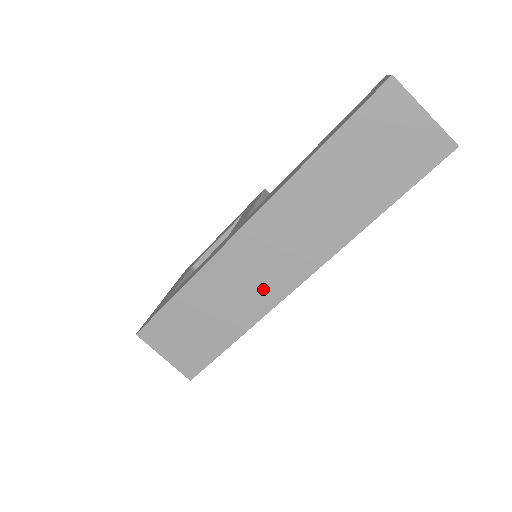
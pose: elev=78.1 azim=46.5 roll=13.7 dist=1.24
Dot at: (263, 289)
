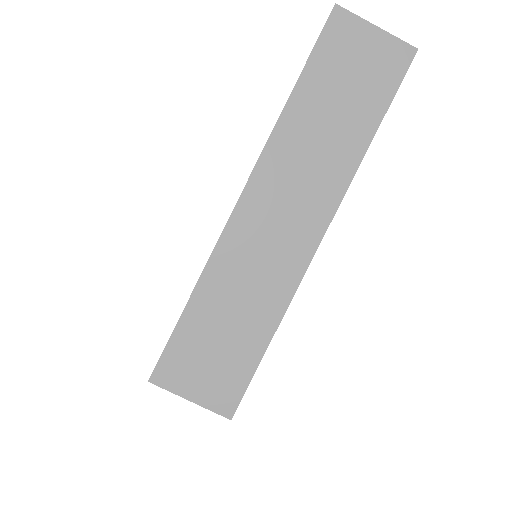
Dot at: (283, 262)
